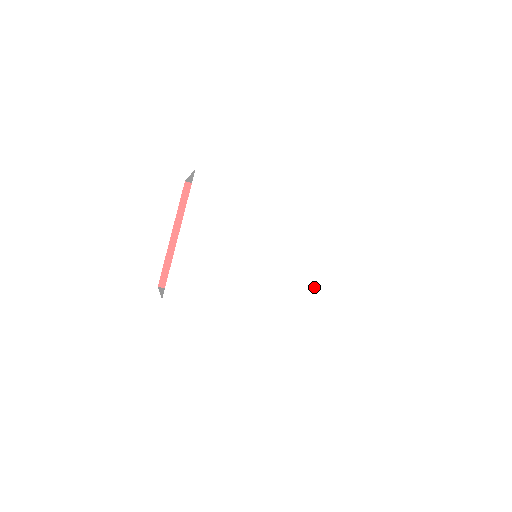
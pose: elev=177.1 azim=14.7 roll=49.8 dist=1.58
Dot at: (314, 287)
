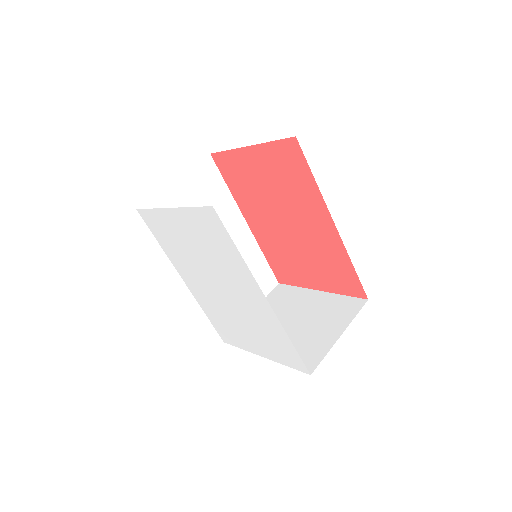
Dot at: (237, 329)
